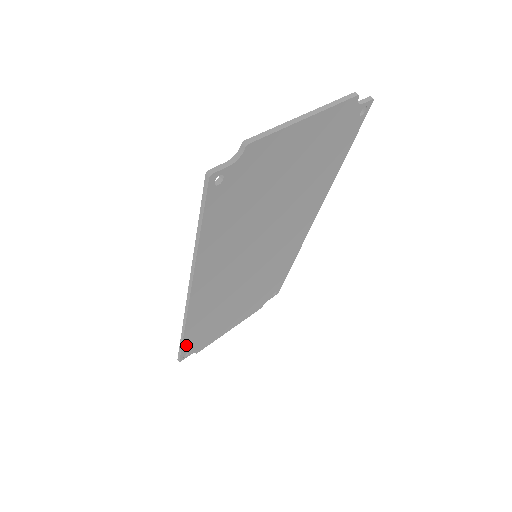
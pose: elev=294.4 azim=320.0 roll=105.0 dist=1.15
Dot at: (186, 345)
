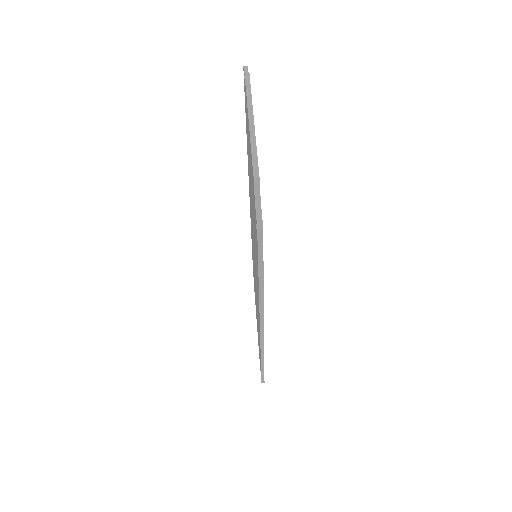
Dot at: occluded
